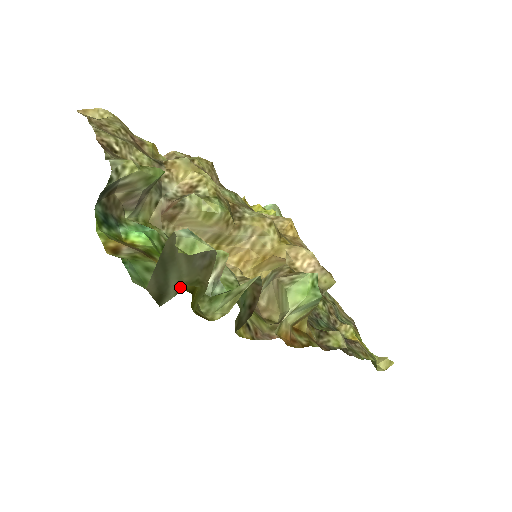
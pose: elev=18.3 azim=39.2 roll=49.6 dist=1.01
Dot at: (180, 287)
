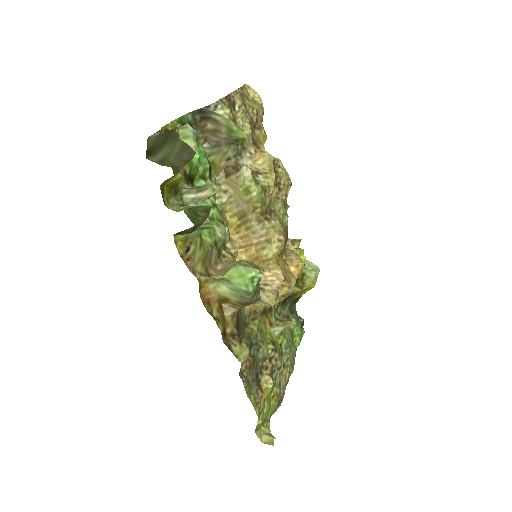
Dot at: (165, 160)
